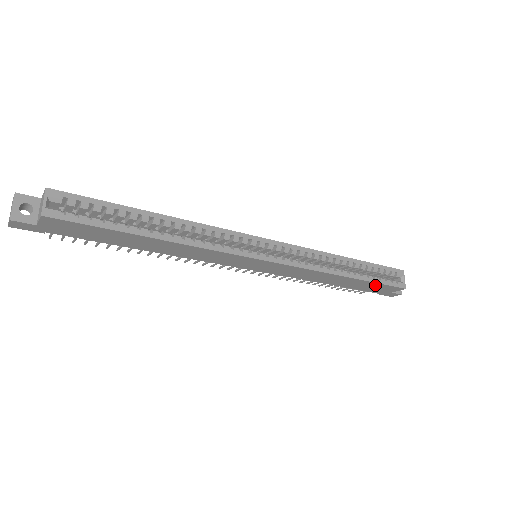
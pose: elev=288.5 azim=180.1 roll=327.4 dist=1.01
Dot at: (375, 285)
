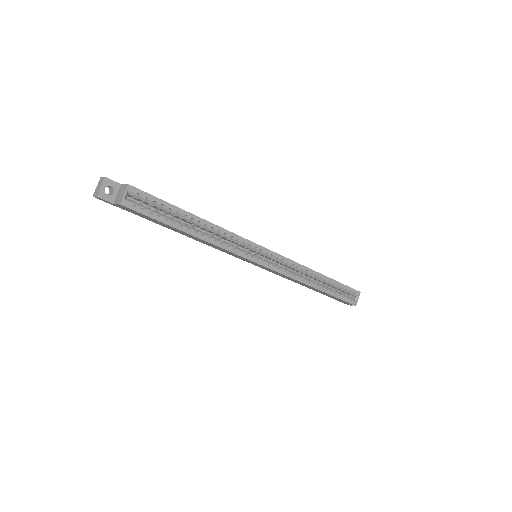
Dot at: (335, 297)
